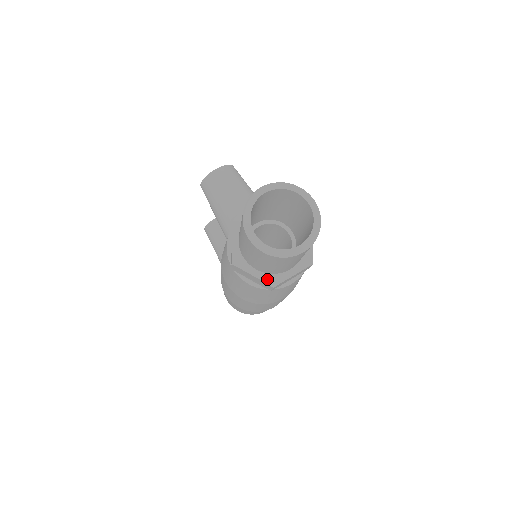
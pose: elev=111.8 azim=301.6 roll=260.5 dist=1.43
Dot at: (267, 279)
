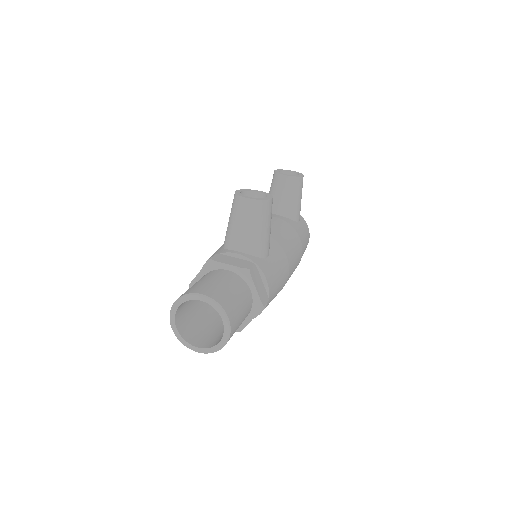
Dot at: occluded
